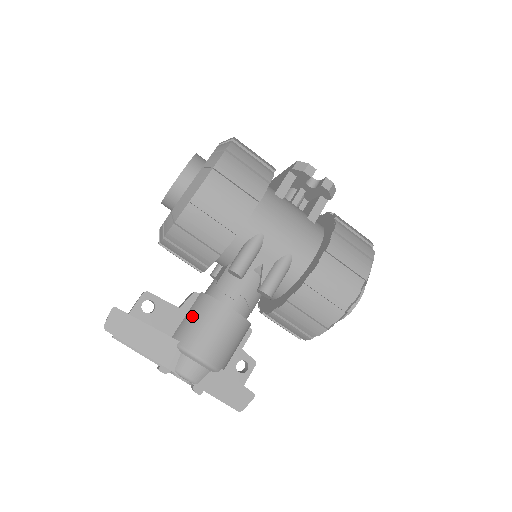
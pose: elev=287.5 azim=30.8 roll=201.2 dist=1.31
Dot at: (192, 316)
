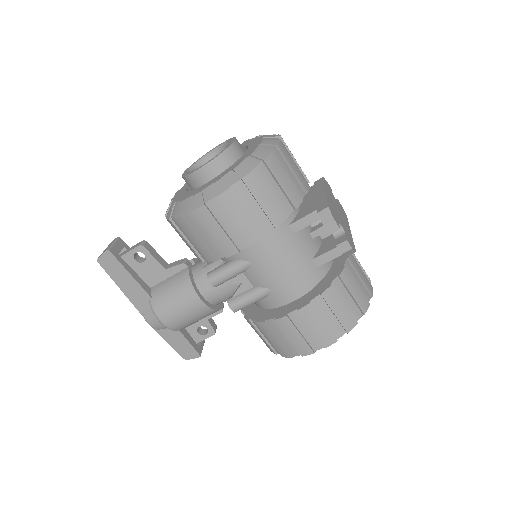
Dot at: (170, 284)
